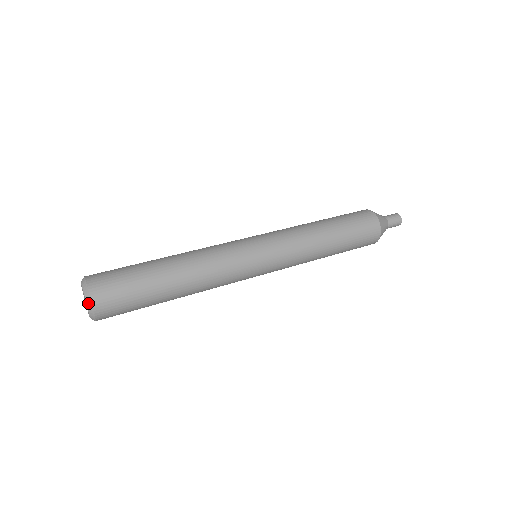
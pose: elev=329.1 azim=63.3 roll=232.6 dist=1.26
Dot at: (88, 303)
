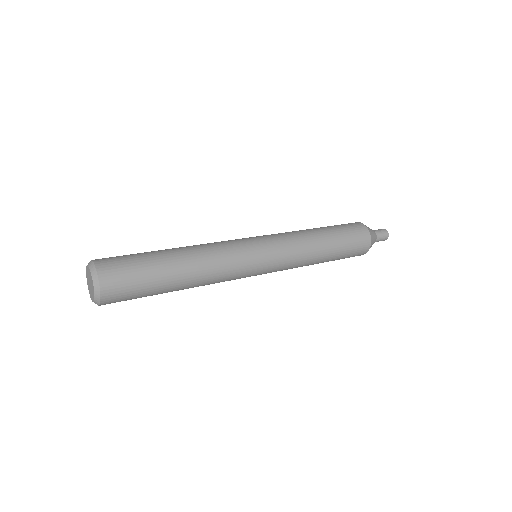
Dot at: (94, 280)
